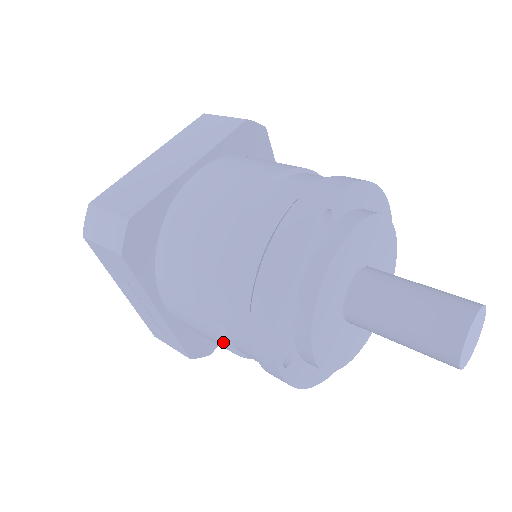
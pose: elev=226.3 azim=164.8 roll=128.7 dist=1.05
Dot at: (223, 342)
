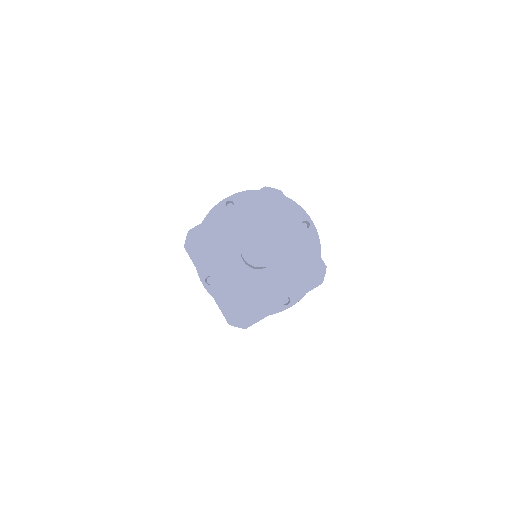
Dot at: occluded
